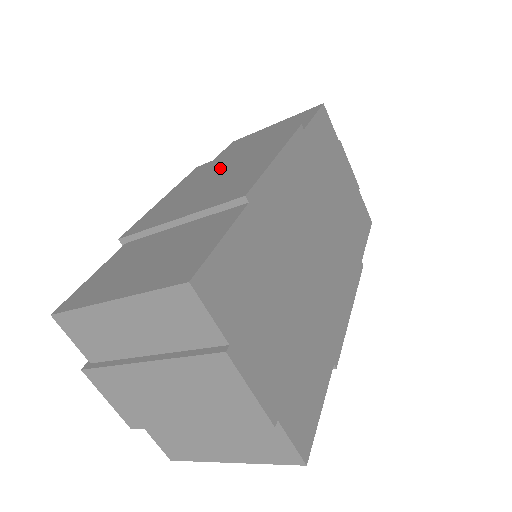
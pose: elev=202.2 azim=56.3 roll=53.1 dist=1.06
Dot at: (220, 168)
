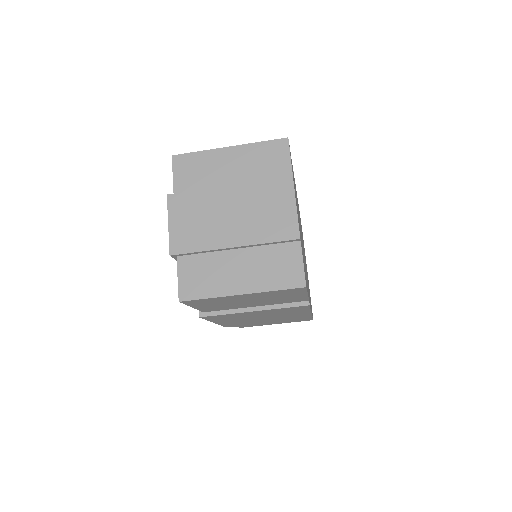
Dot at: occluded
